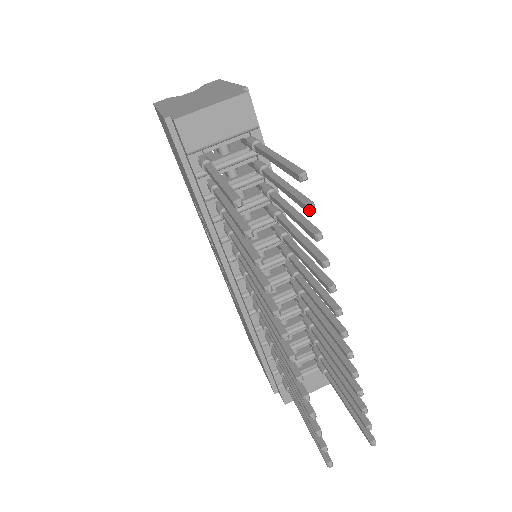
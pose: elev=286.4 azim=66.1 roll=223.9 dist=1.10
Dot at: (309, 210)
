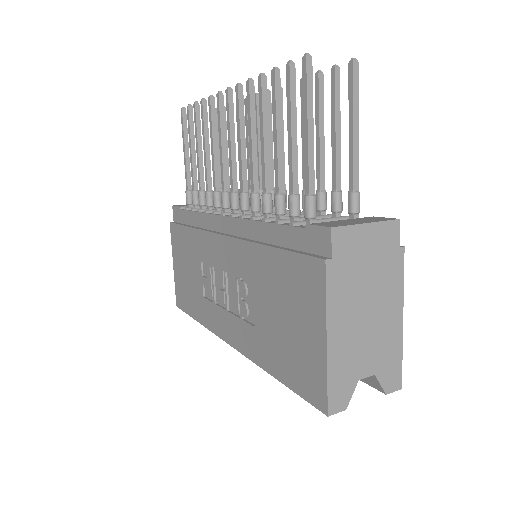
Dot at: occluded
